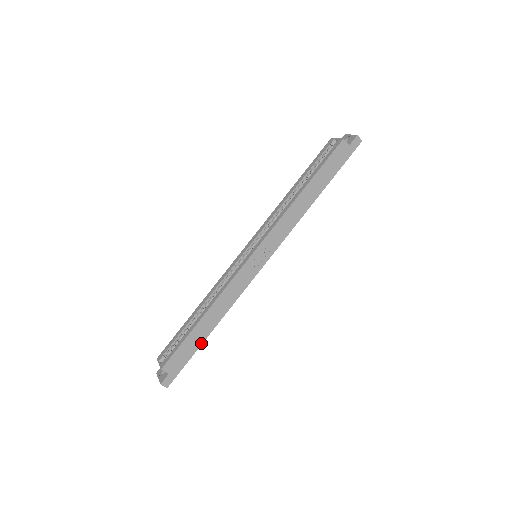
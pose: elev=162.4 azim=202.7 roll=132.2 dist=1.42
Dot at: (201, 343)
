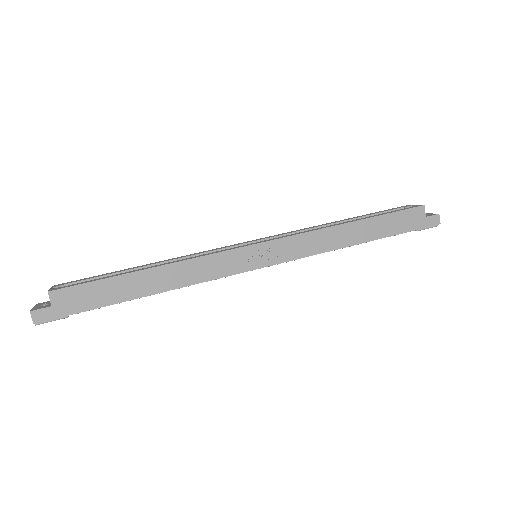
Dot at: (121, 300)
